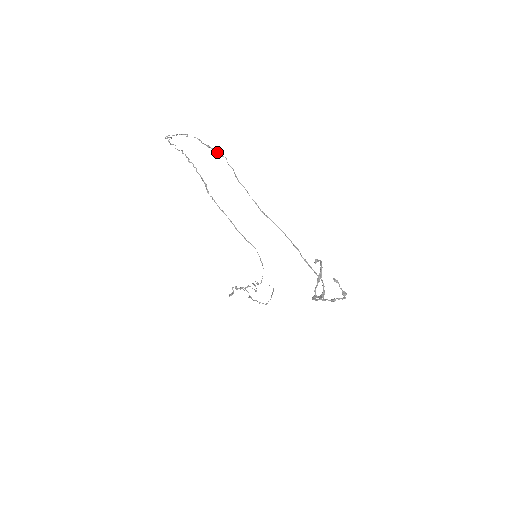
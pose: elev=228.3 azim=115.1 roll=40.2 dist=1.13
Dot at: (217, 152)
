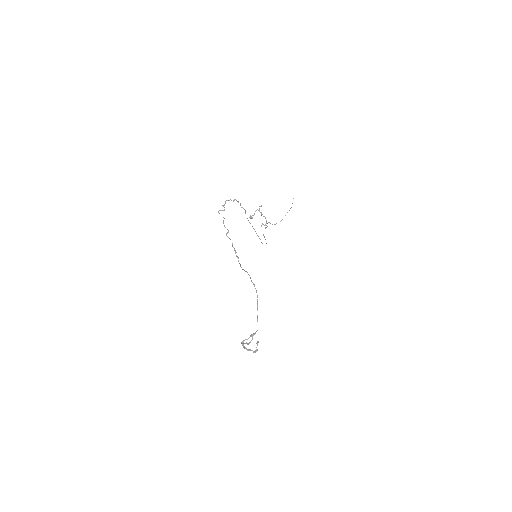
Dot at: (238, 258)
